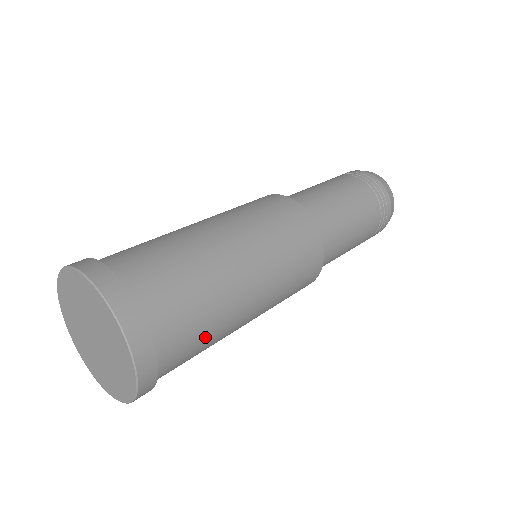
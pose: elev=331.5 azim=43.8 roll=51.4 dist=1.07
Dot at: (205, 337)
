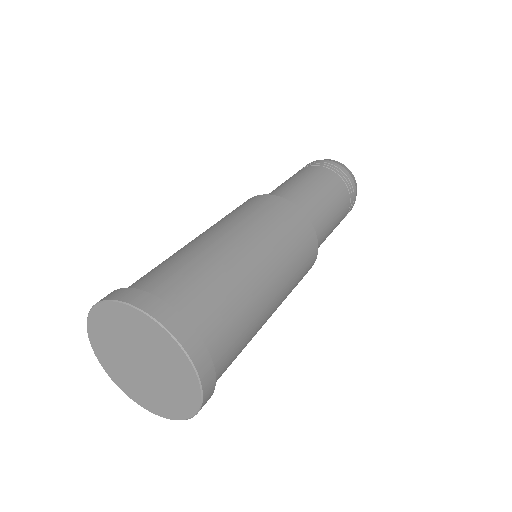
Dot at: occluded
